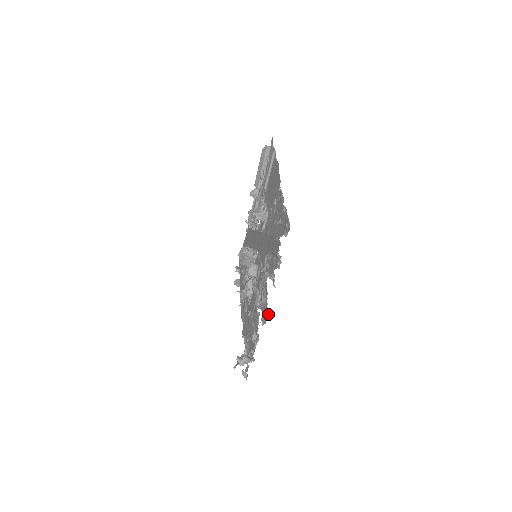
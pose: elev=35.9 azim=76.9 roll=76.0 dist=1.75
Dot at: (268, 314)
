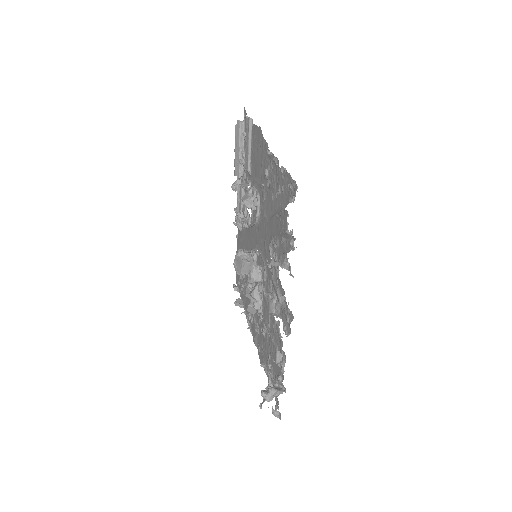
Dot at: (292, 318)
